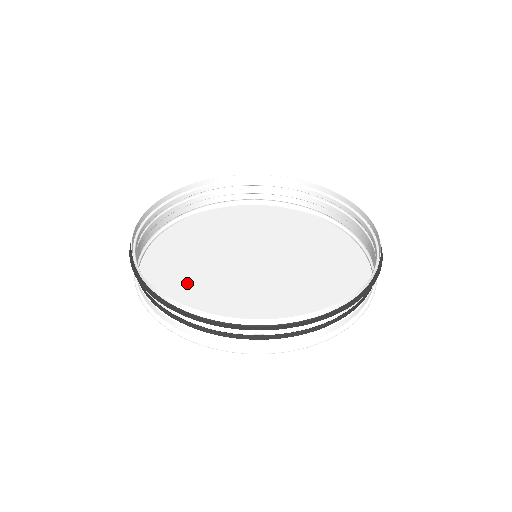
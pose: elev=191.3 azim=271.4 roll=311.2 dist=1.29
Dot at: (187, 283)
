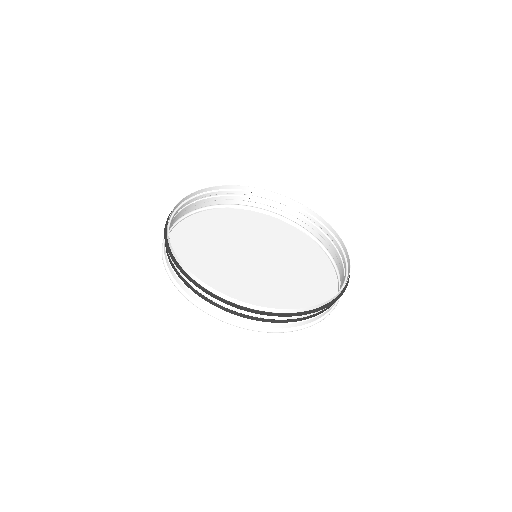
Dot at: (204, 272)
